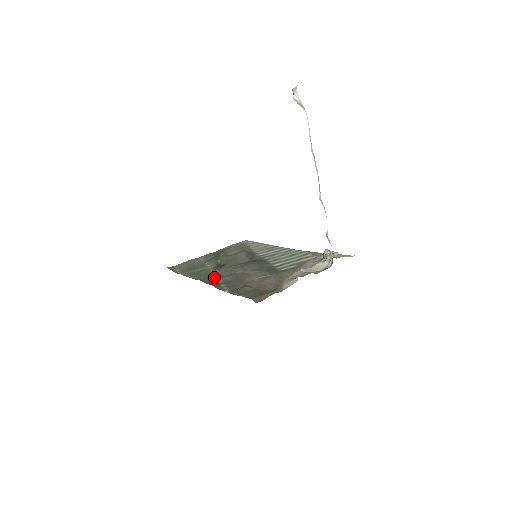
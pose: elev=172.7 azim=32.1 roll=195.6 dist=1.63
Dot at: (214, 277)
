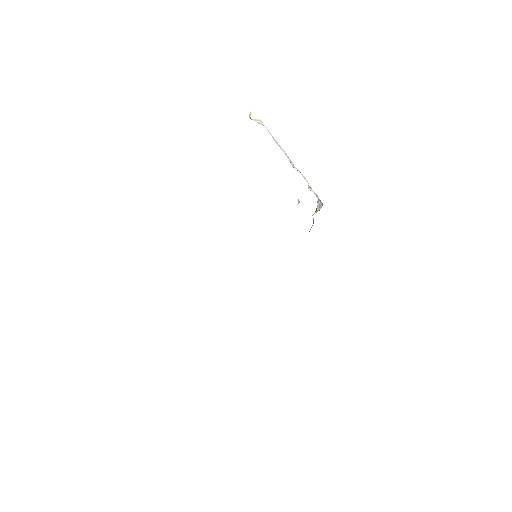
Dot at: occluded
